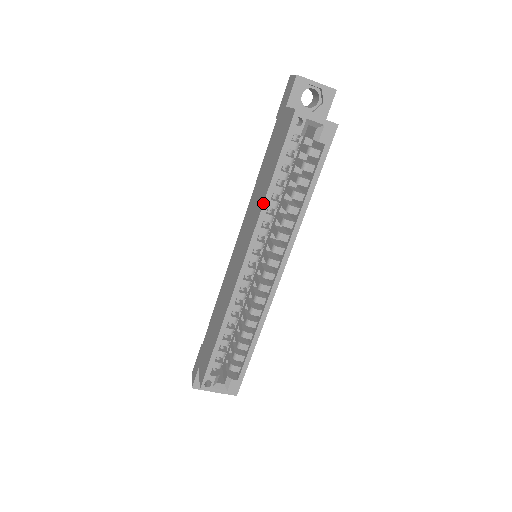
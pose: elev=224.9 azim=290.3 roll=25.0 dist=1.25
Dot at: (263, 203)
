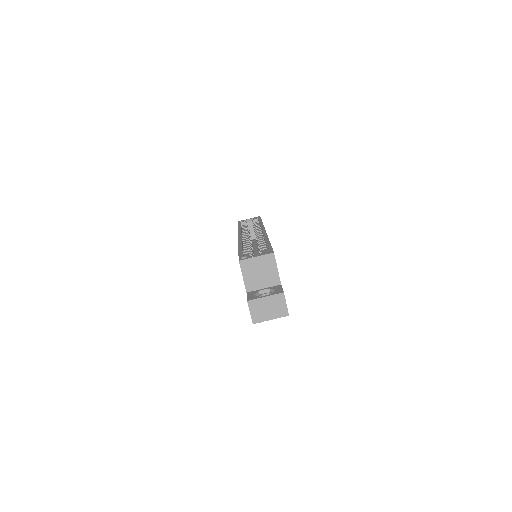
Dot at: occluded
